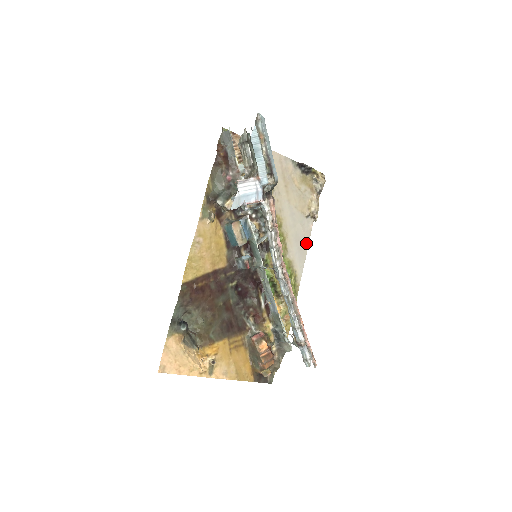
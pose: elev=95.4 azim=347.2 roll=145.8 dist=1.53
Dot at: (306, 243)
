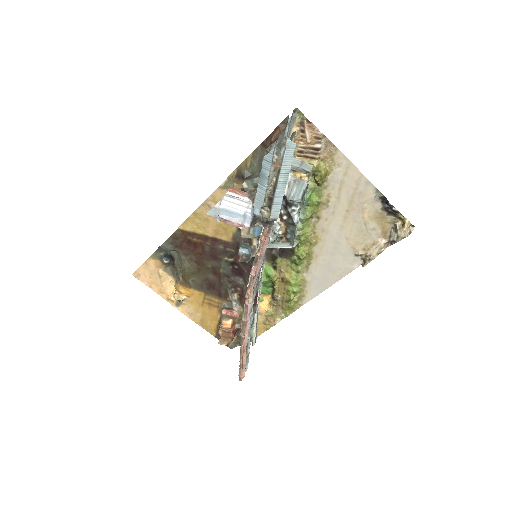
Dot at: (337, 277)
